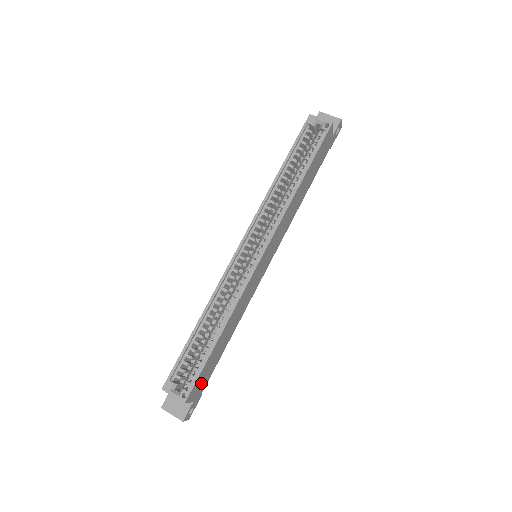
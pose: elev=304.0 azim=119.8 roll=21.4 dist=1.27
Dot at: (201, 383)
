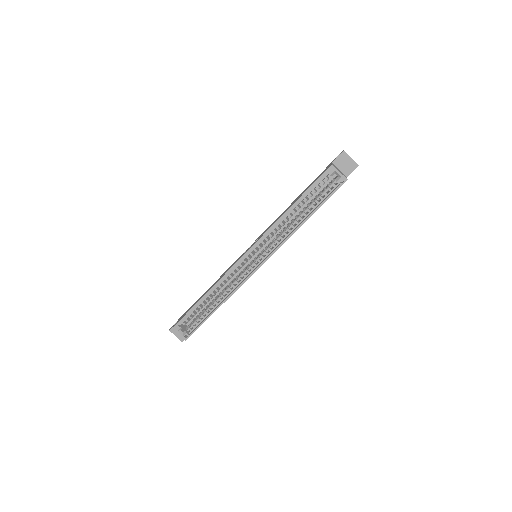
Dot at: occluded
